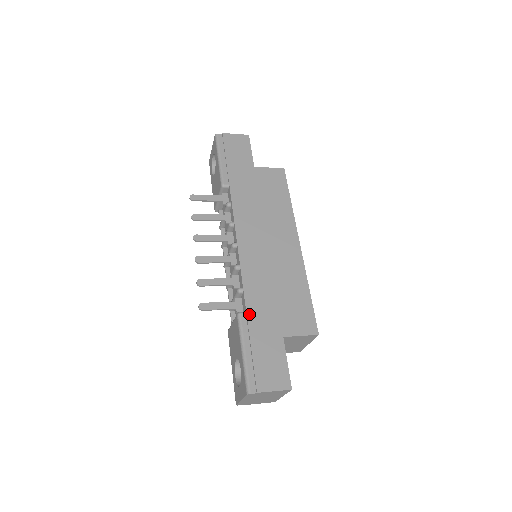
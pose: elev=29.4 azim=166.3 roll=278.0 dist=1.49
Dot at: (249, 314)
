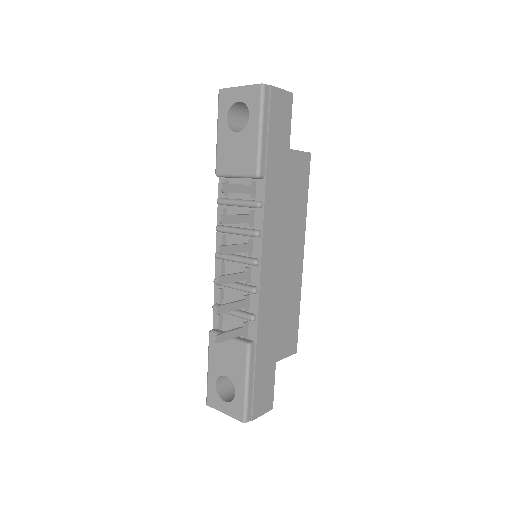
Dot at: (258, 346)
